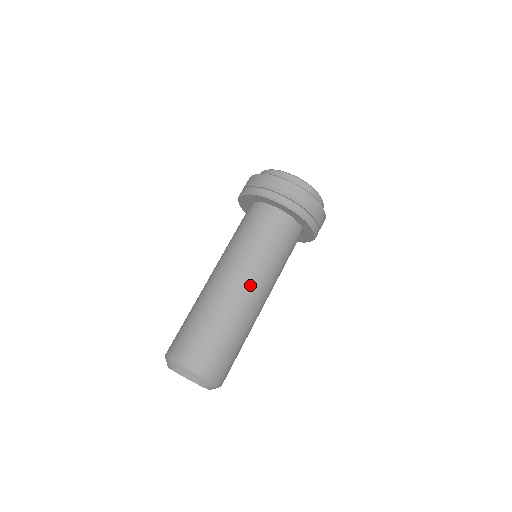
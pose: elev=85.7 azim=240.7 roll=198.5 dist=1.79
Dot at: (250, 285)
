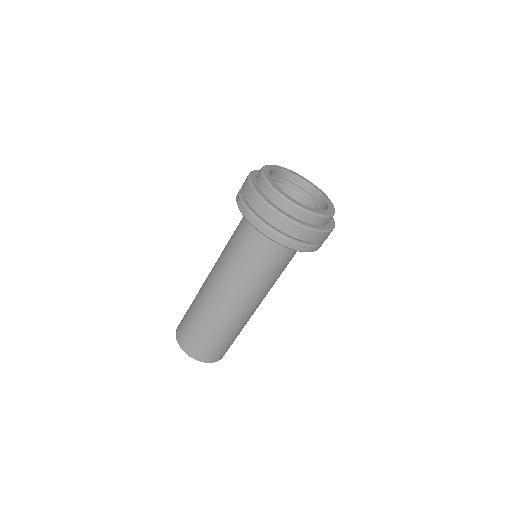
Dot at: (251, 303)
